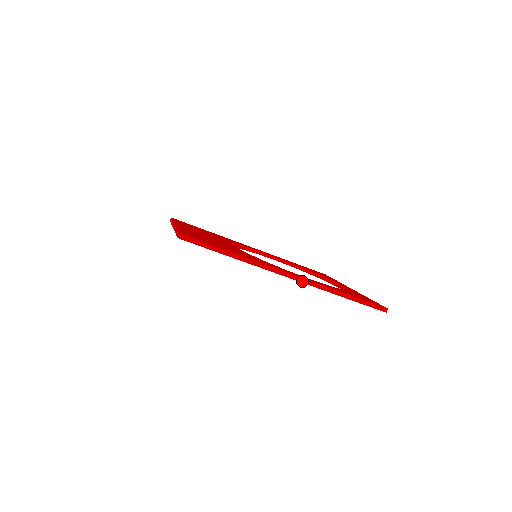
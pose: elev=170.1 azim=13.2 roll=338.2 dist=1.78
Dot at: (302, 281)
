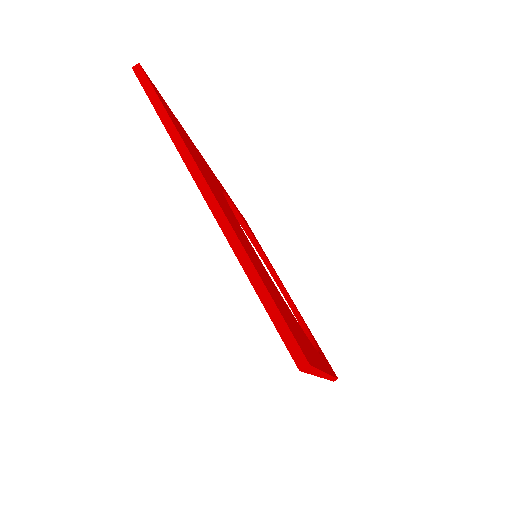
Dot at: (327, 377)
